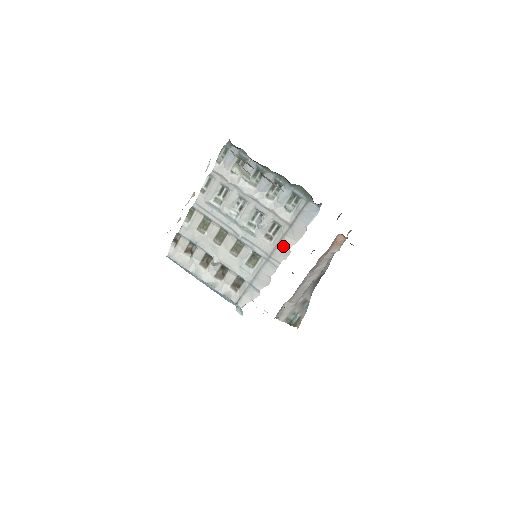
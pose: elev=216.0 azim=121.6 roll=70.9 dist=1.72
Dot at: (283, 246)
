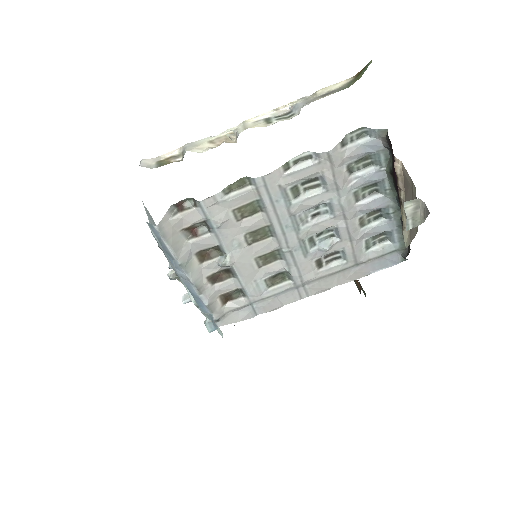
Dot at: (329, 281)
